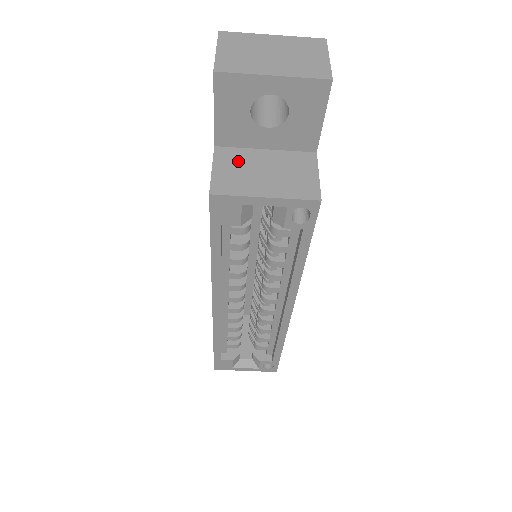
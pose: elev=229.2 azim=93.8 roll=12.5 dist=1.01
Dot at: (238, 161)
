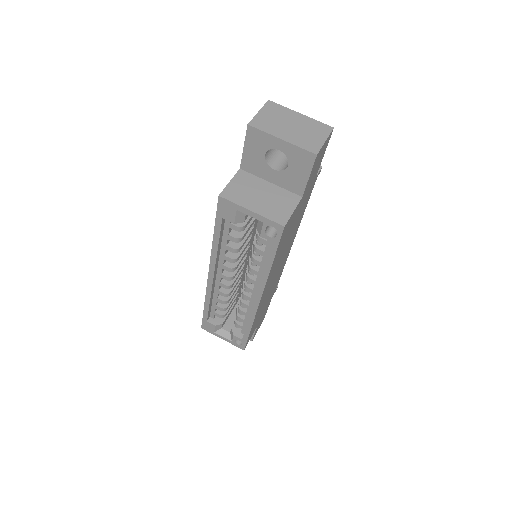
Dot at: (249, 183)
